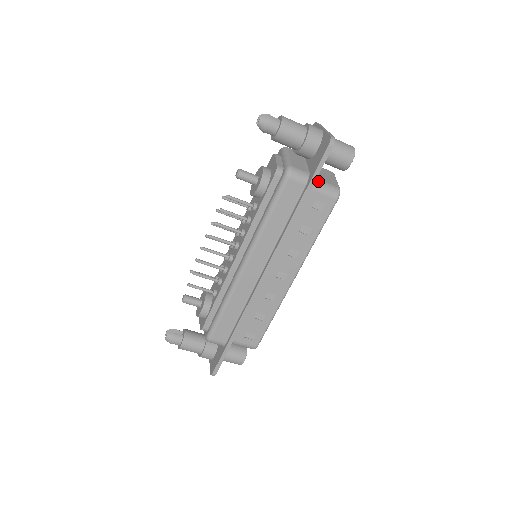
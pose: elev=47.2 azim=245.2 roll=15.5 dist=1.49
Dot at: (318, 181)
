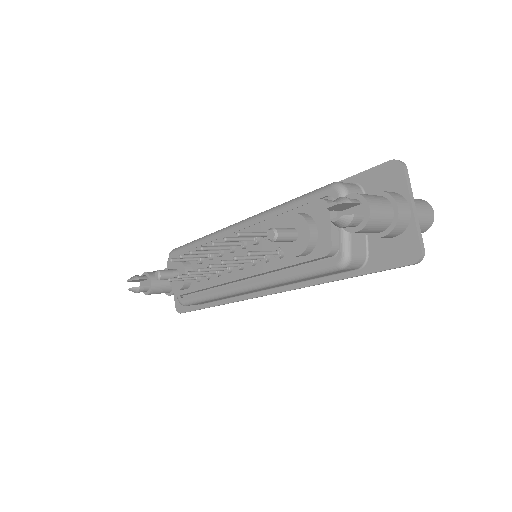
Dot at: occluded
